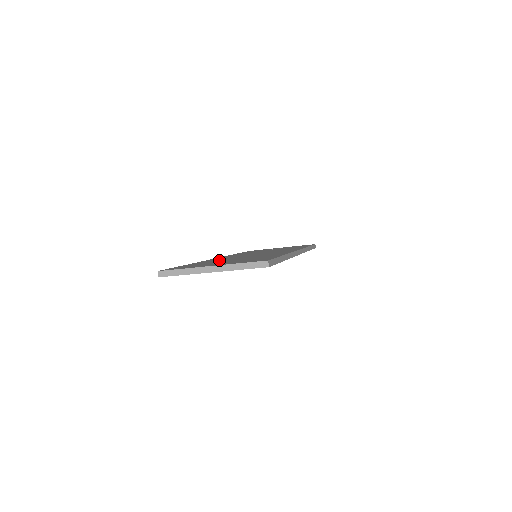
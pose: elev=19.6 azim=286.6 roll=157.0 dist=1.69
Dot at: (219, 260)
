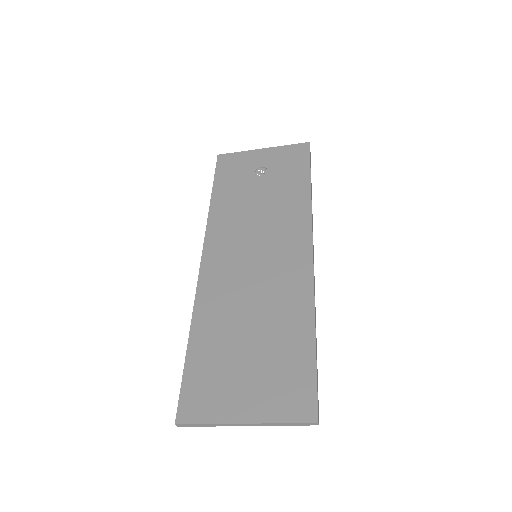
Dot at: (224, 320)
